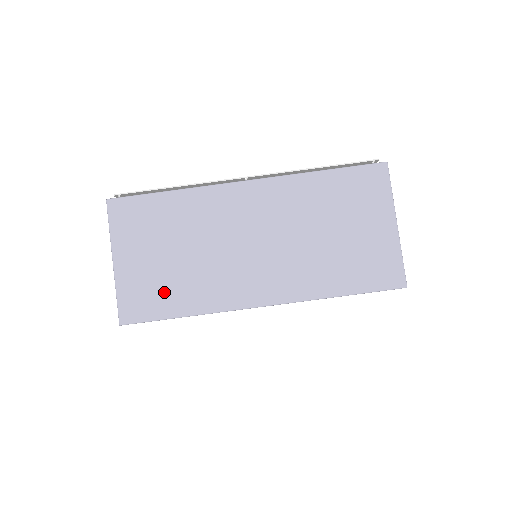
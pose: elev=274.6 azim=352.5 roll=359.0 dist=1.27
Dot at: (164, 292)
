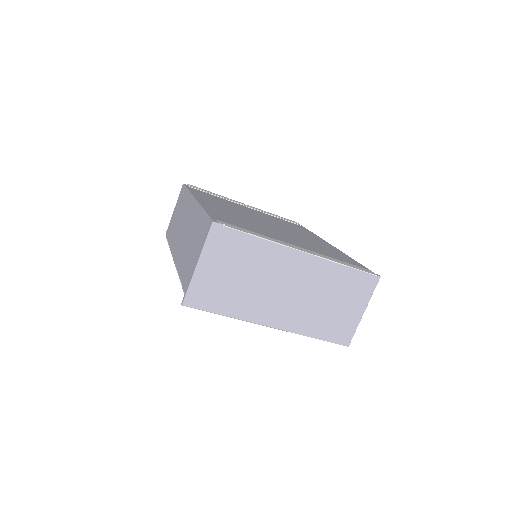
Dot at: (220, 297)
